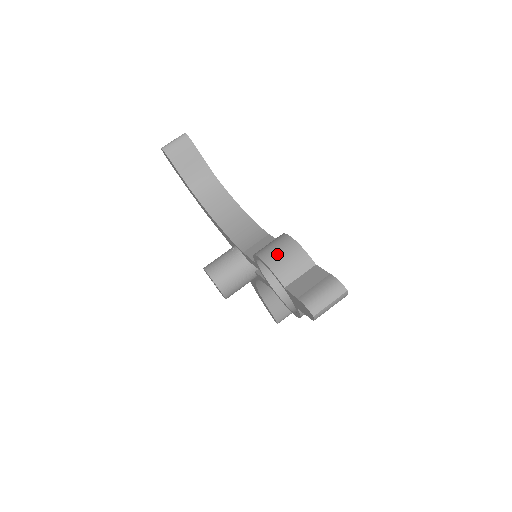
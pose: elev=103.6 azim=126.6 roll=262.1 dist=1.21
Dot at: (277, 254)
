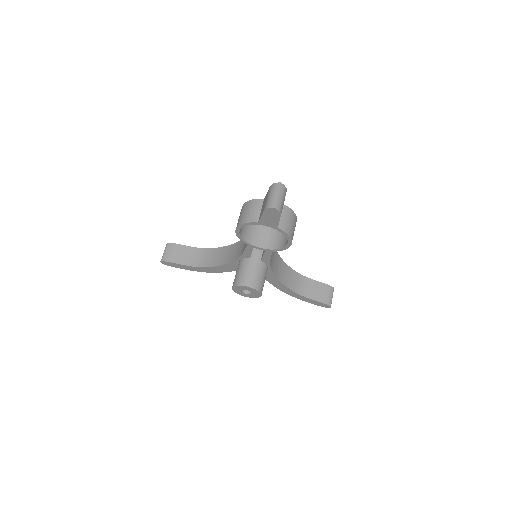
Dot at: (242, 216)
